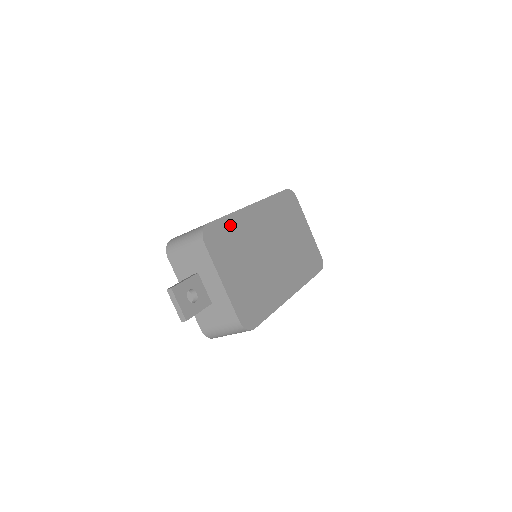
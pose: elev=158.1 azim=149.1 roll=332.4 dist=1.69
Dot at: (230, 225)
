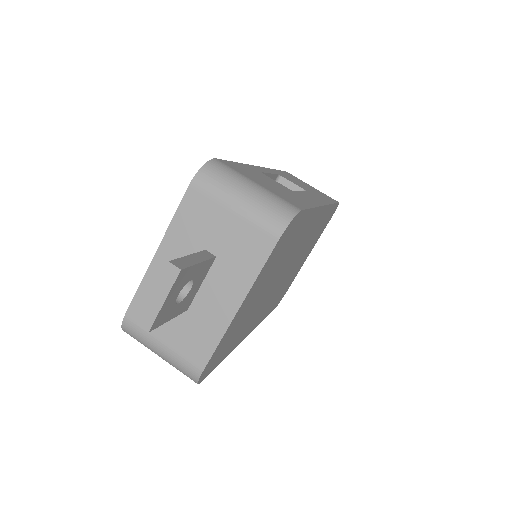
Dot at: (303, 224)
